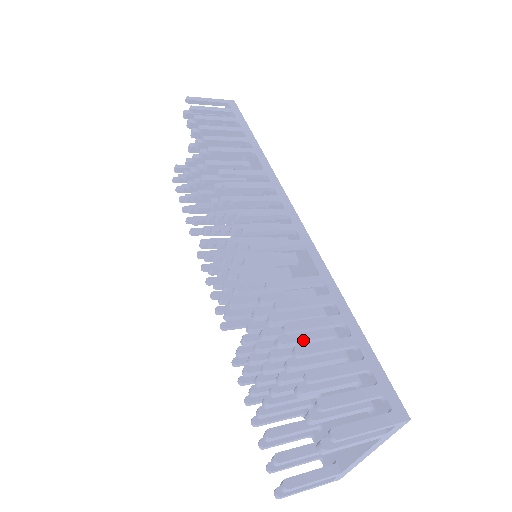
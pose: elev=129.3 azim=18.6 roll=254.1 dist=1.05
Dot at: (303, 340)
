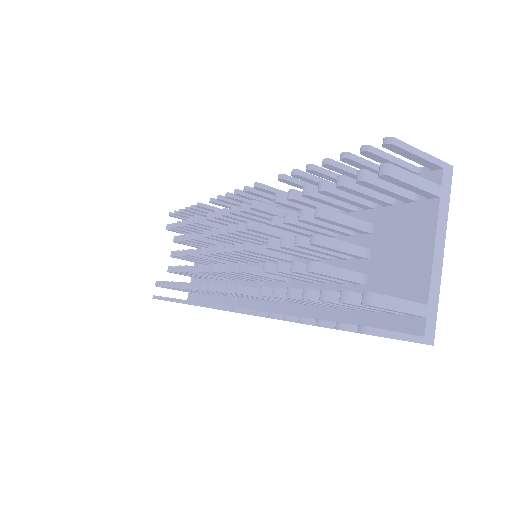
Dot at: occluded
